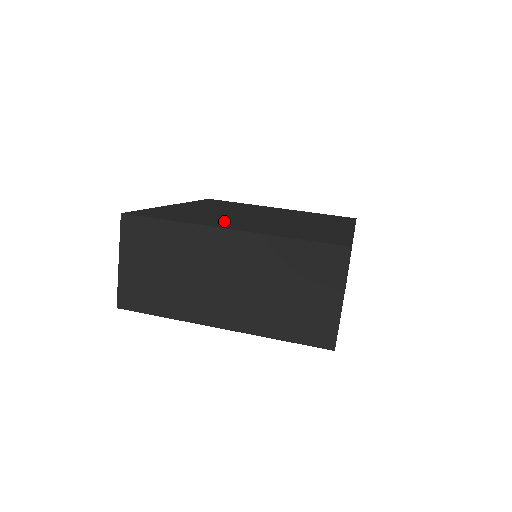
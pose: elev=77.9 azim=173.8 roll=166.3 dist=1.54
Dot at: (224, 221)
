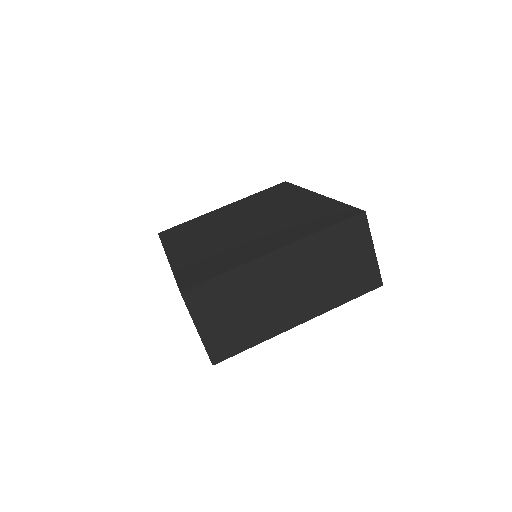
Dot at: (249, 246)
